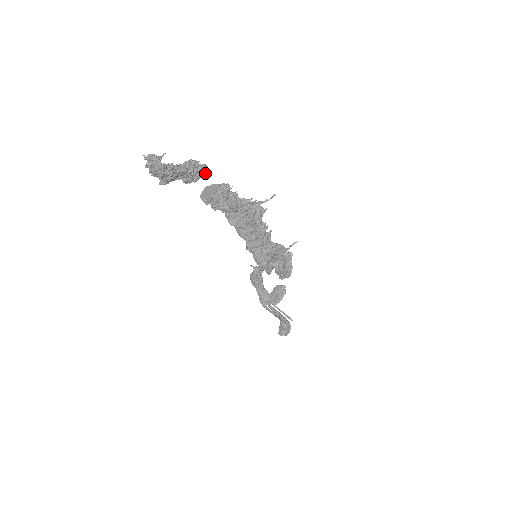
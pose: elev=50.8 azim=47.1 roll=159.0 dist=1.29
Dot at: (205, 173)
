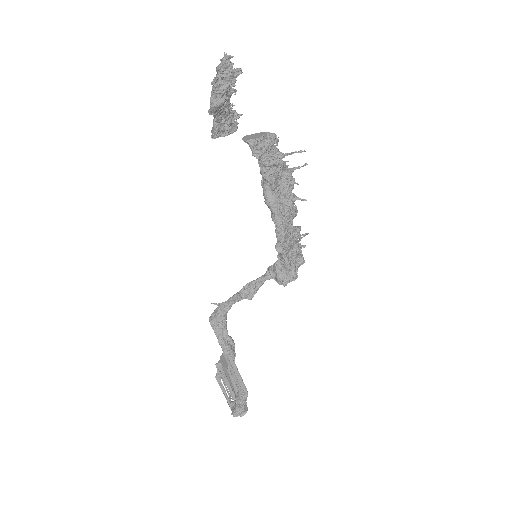
Dot at: (235, 131)
